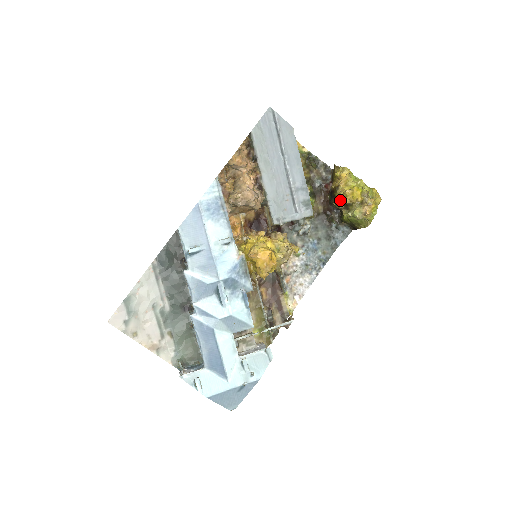
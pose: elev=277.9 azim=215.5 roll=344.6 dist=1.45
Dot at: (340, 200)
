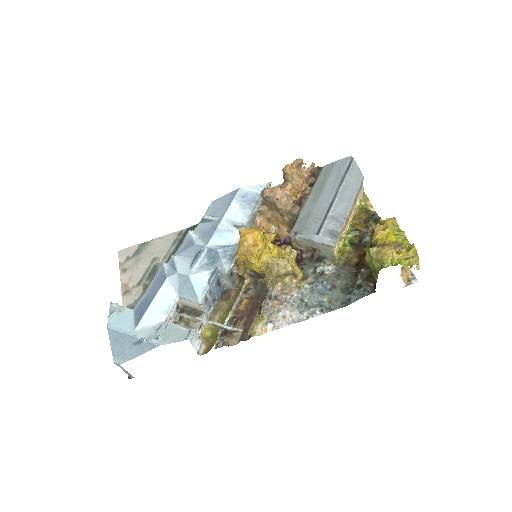
Dot at: (369, 242)
